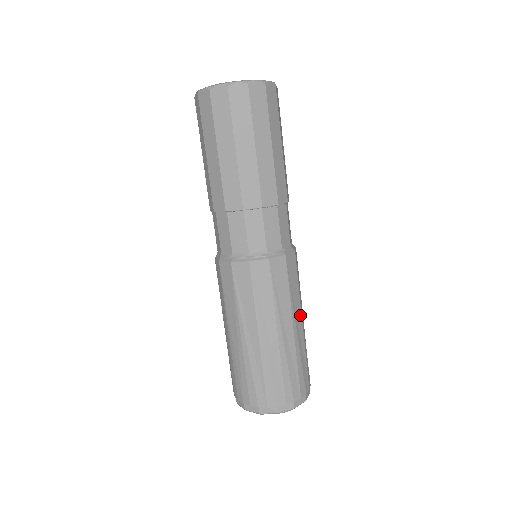
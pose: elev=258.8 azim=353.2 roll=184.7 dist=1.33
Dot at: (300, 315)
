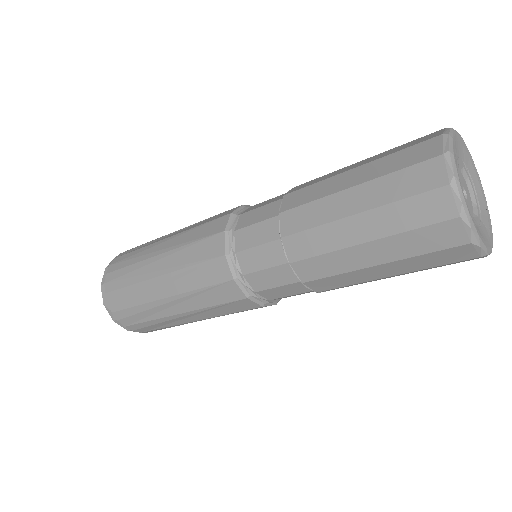
Dot at: occluded
